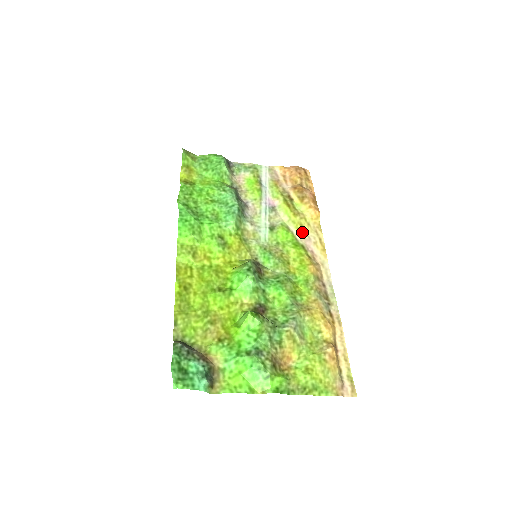
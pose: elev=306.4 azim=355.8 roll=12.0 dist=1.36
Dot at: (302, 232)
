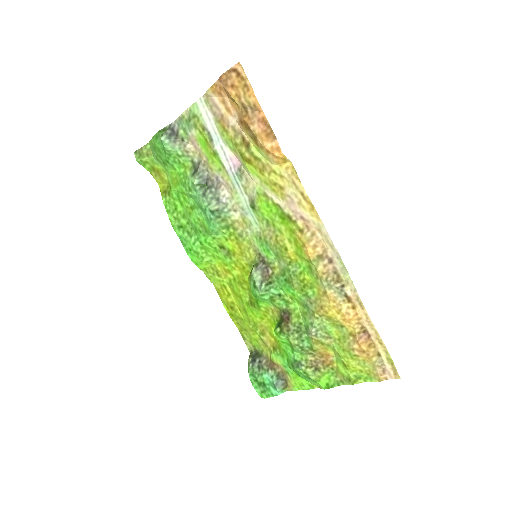
Dot at: (280, 193)
